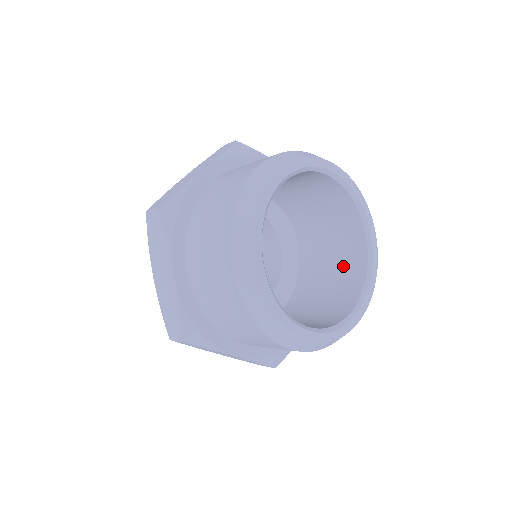
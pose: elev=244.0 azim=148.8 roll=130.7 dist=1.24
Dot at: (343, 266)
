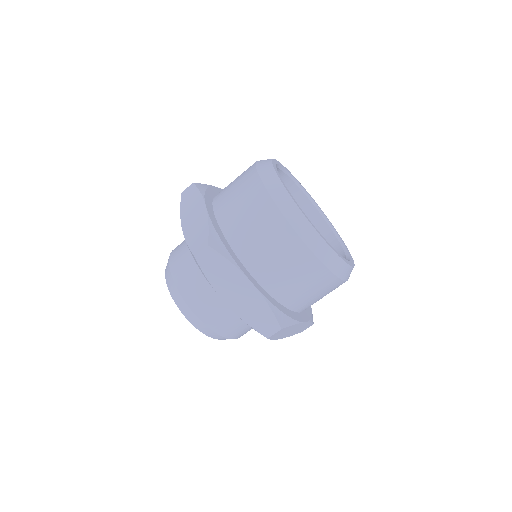
Dot at: occluded
